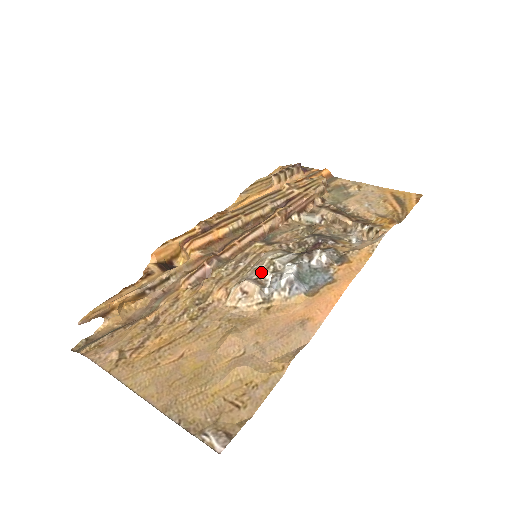
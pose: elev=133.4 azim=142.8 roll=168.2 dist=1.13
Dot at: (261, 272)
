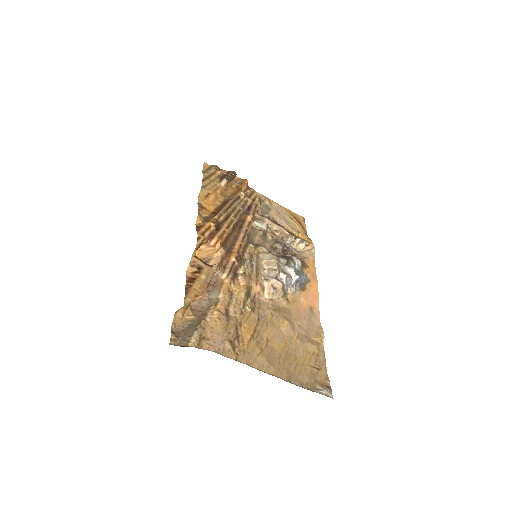
Dot at: (277, 272)
